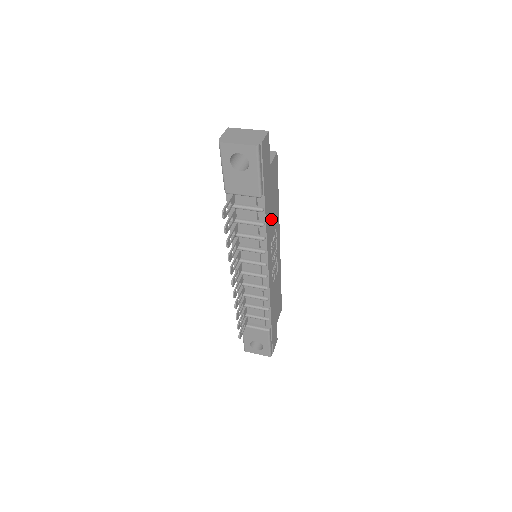
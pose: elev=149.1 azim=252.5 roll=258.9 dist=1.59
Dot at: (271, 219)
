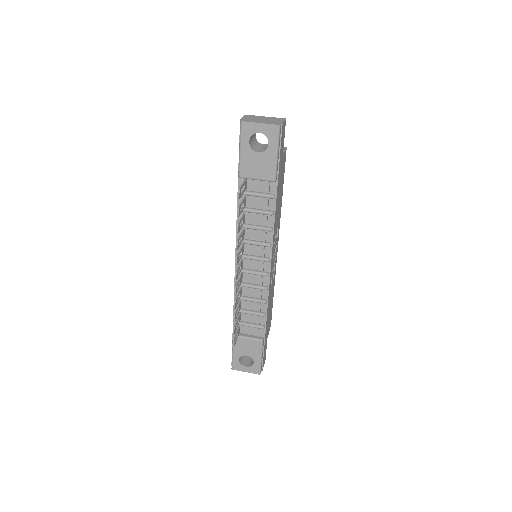
Dot at: (277, 213)
